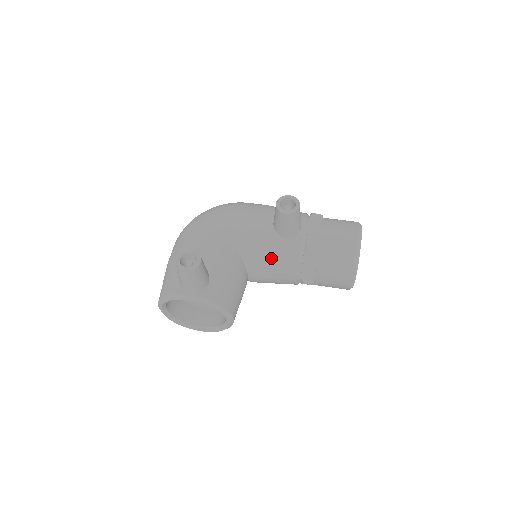
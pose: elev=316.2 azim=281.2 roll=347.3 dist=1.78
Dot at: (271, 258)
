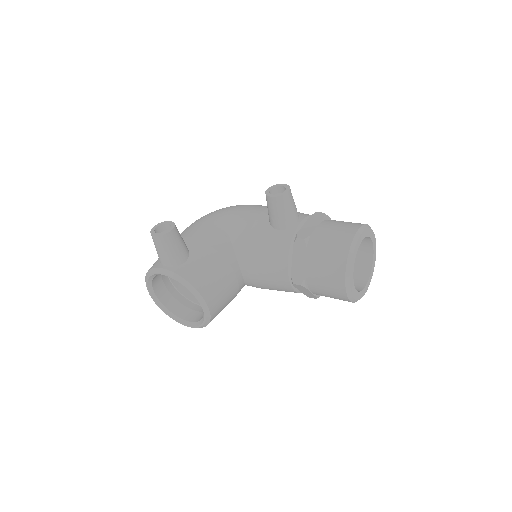
Dot at: (261, 250)
